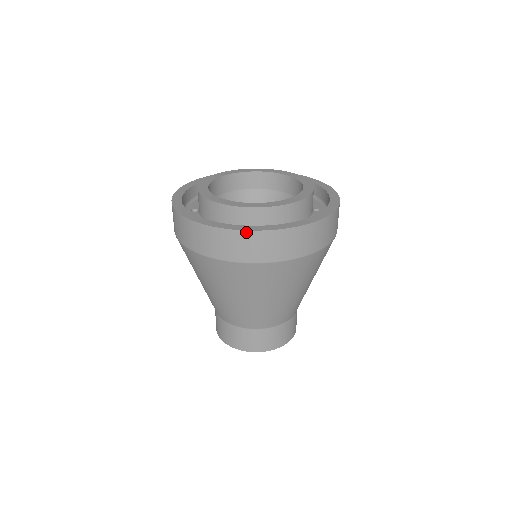
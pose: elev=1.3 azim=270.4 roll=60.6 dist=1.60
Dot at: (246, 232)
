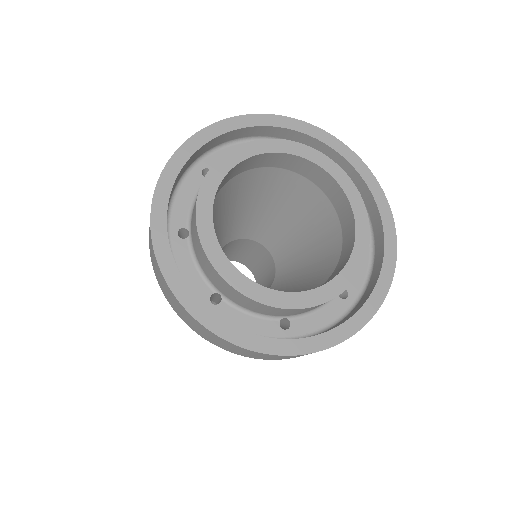
Dot at: (284, 356)
